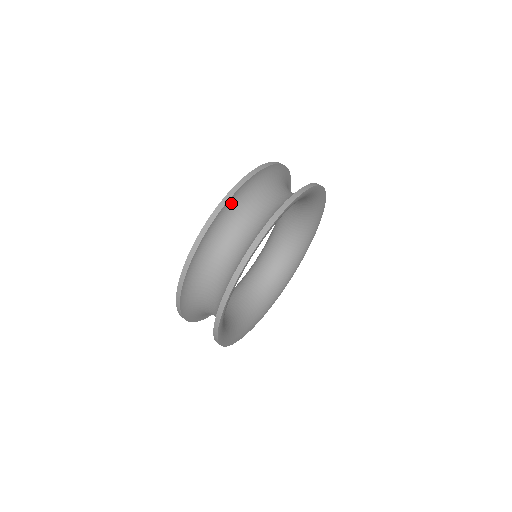
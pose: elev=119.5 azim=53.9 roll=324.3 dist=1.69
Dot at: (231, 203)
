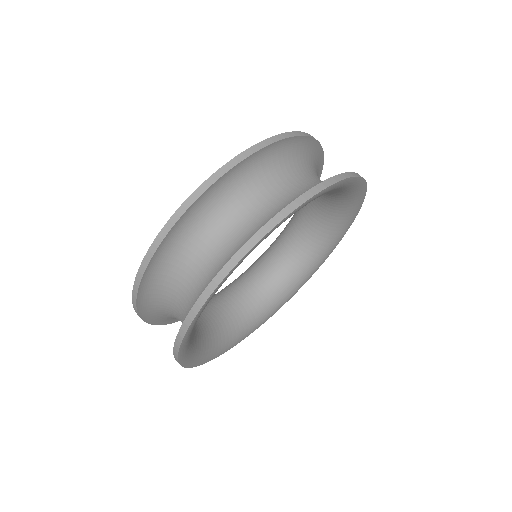
Dot at: (308, 145)
